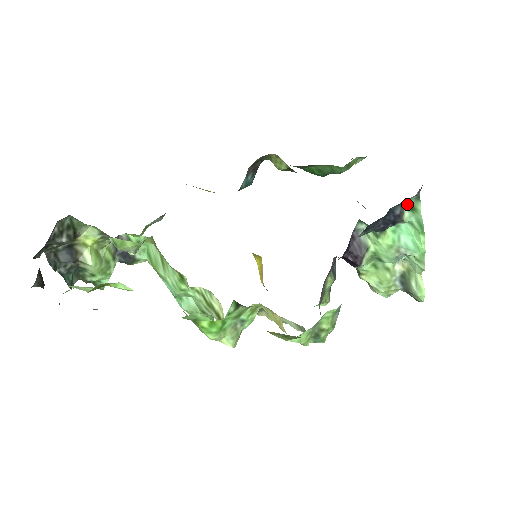
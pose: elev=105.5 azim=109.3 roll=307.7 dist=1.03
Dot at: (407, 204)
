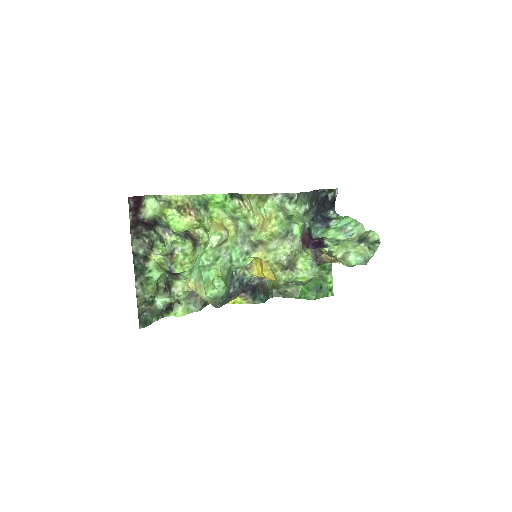
Dot at: (334, 218)
